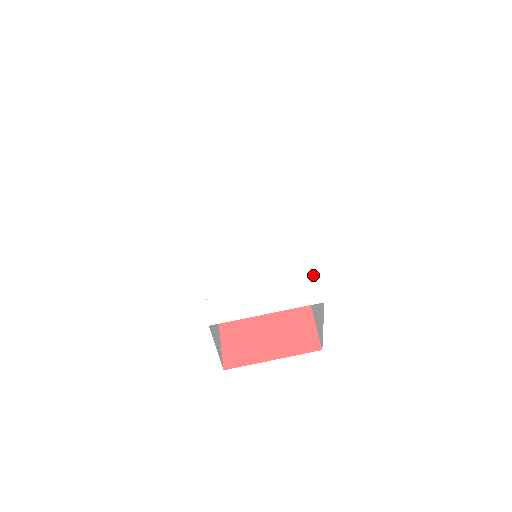
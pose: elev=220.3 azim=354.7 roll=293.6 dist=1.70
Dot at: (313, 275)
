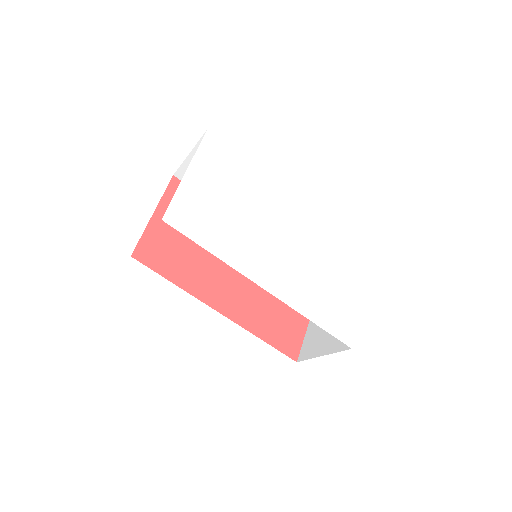
Dot at: (350, 245)
